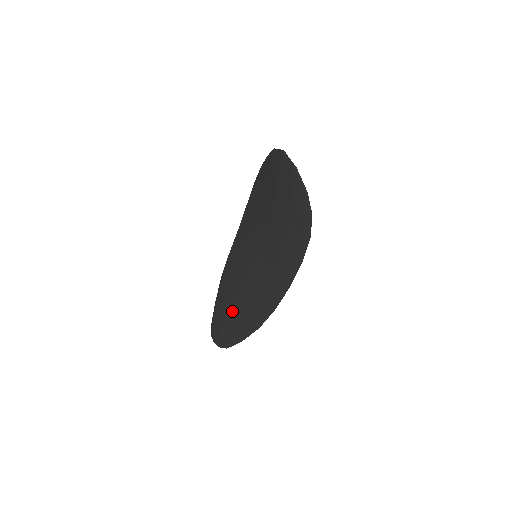
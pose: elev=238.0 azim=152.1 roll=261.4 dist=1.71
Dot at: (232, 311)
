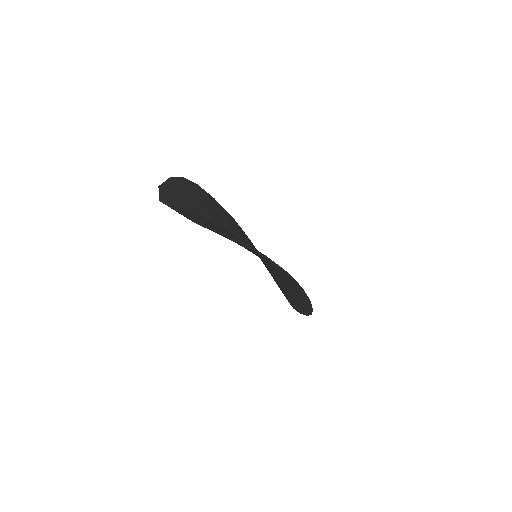
Dot at: (284, 292)
